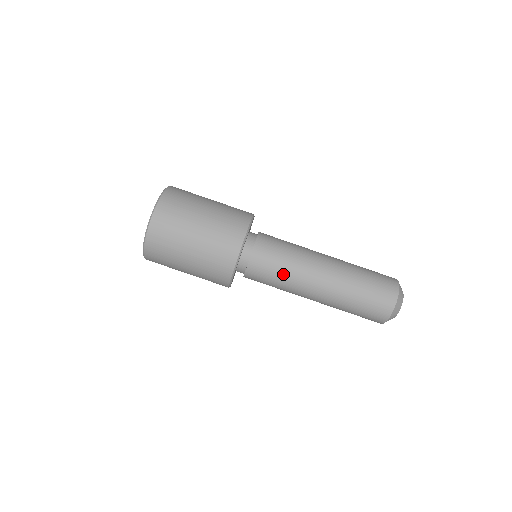
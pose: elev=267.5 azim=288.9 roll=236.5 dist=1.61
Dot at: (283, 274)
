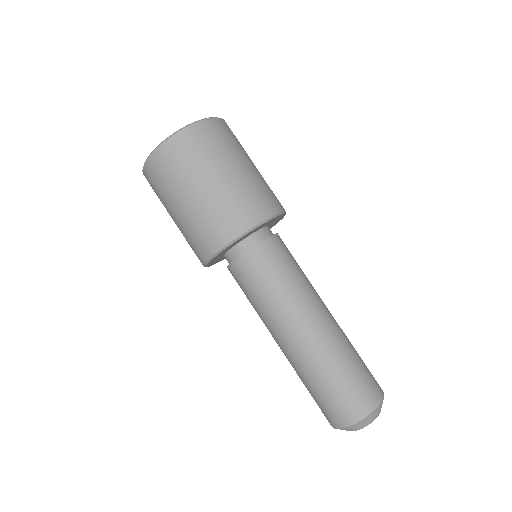
Dot at: (278, 288)
